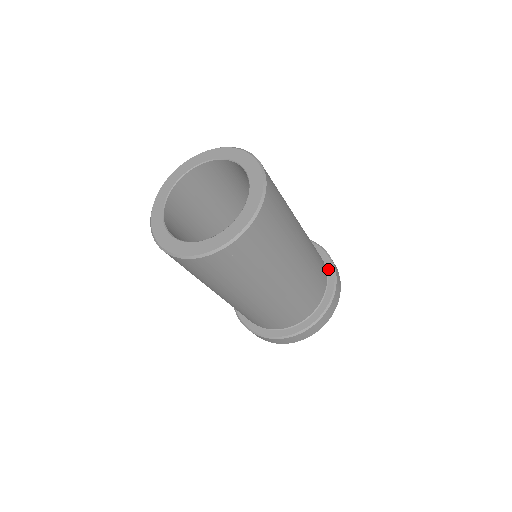
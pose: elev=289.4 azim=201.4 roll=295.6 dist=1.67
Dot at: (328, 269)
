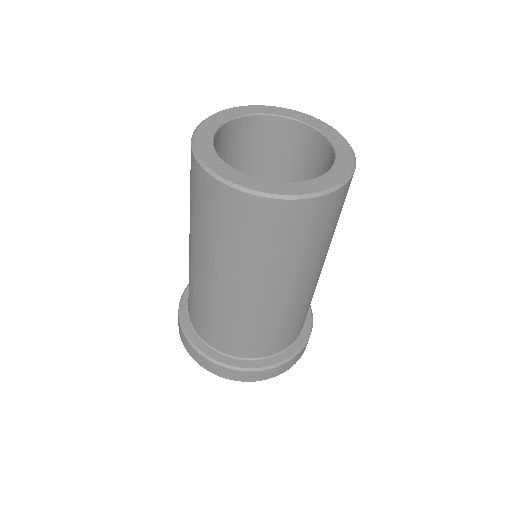
Dot at: occluded
